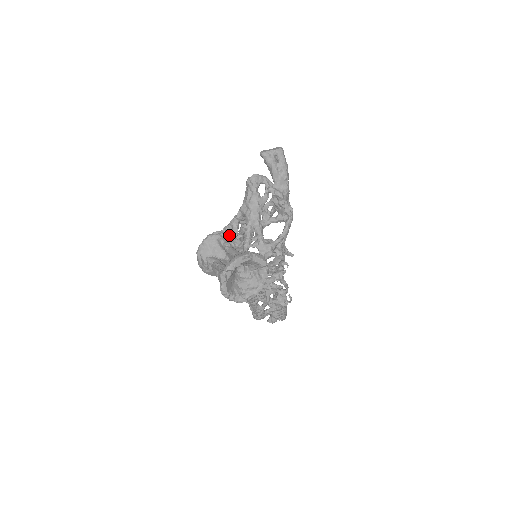
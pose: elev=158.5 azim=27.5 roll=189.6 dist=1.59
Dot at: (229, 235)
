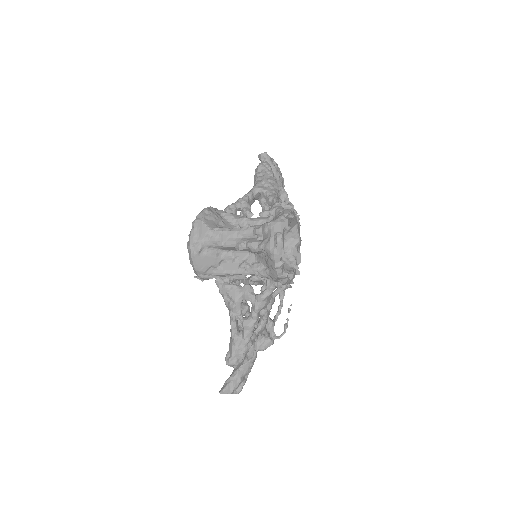
Dot at: occluded
